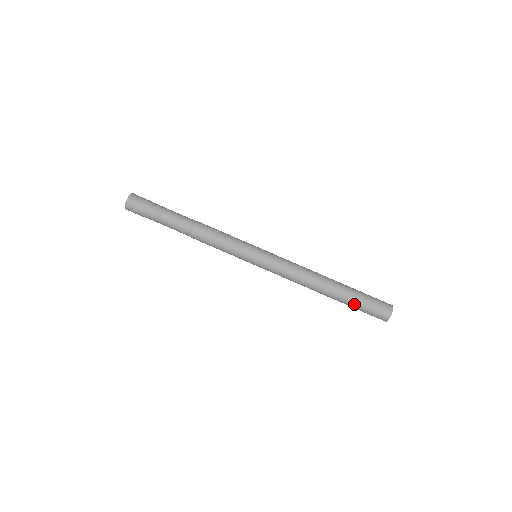
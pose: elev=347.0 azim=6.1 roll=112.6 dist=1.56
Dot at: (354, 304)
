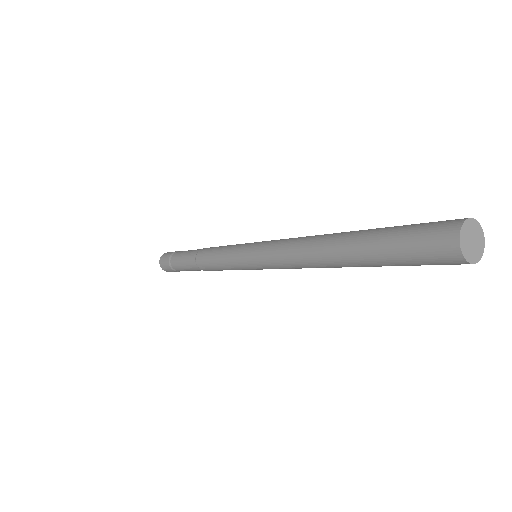
Dot at: (379, 246)
